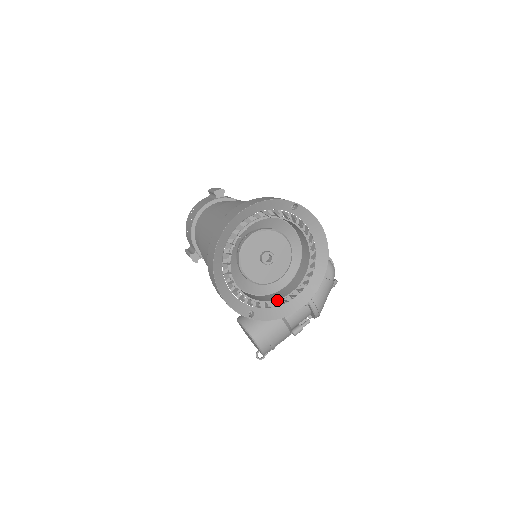
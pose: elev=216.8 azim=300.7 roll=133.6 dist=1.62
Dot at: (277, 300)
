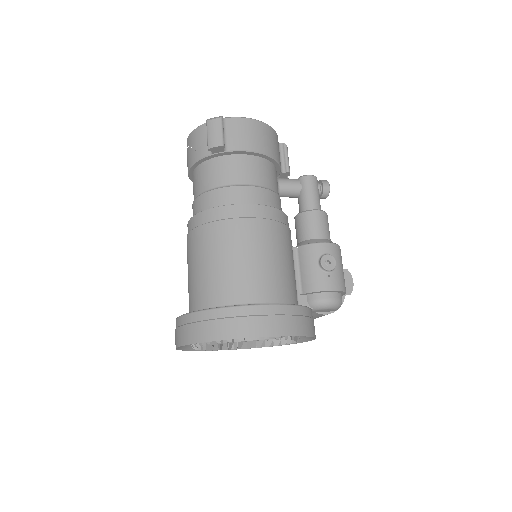
Dot at: (260, 340)
